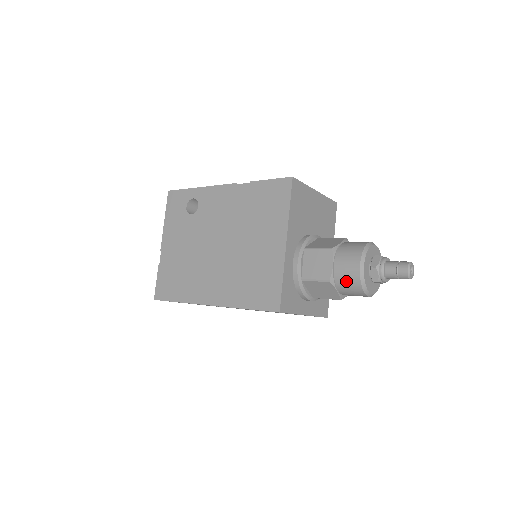
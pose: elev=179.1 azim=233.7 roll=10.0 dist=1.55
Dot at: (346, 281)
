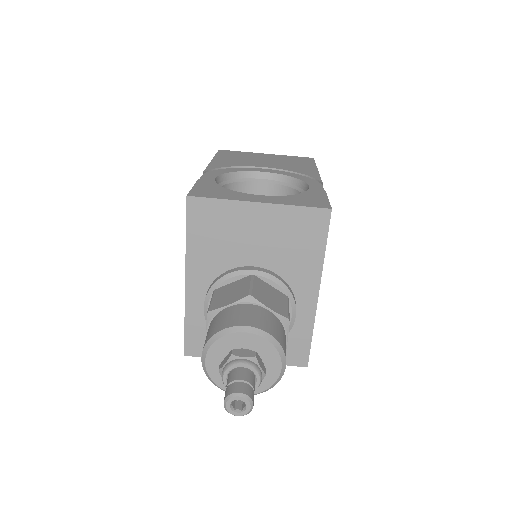
Dot at: occluded
